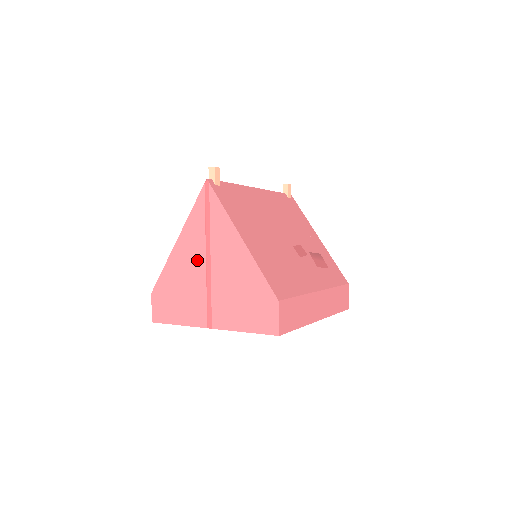
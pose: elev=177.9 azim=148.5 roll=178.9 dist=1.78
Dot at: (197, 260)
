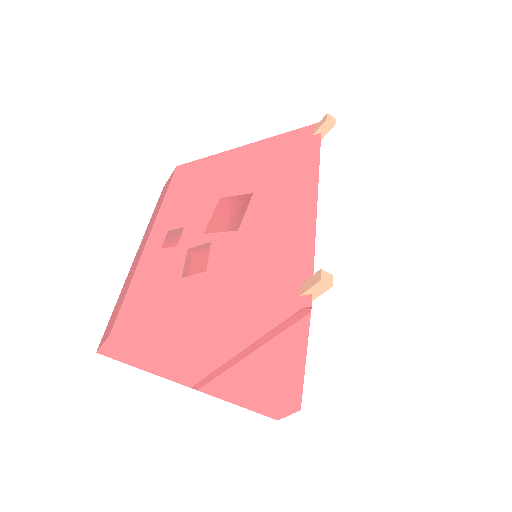
Dot at: (219, 351)
